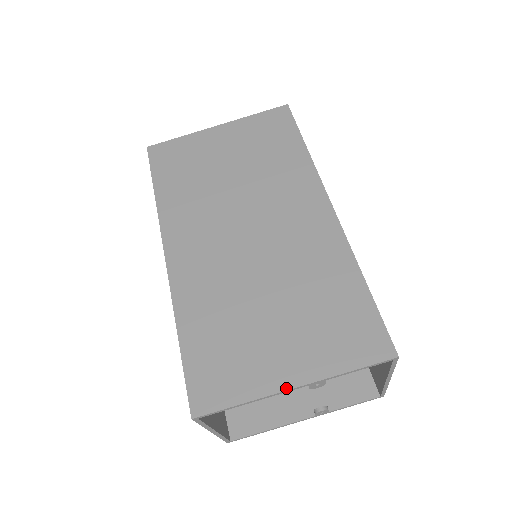
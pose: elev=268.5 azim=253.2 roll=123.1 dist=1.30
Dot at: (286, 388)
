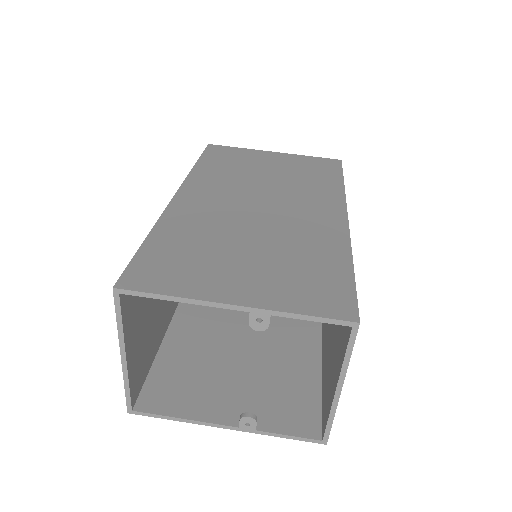
Dot at: (225, 302)
